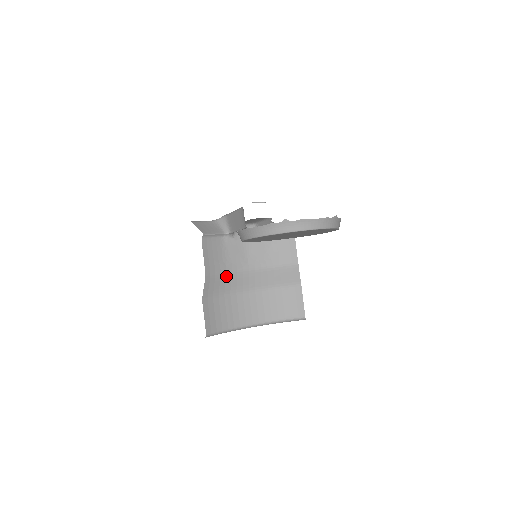
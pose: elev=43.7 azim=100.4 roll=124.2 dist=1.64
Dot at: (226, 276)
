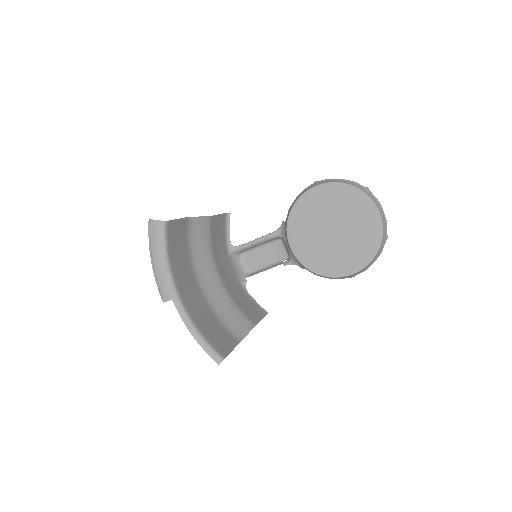
Dot at: (208, 248)
